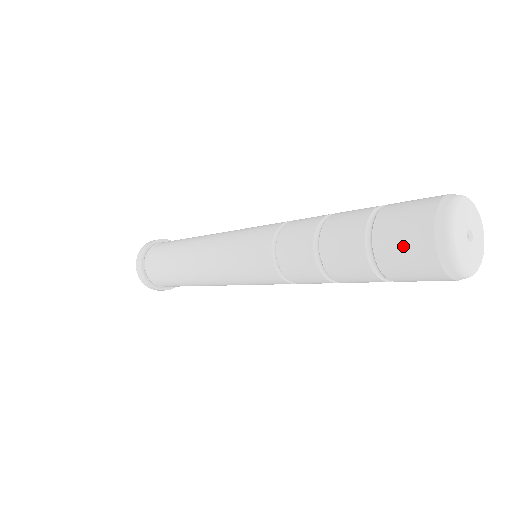
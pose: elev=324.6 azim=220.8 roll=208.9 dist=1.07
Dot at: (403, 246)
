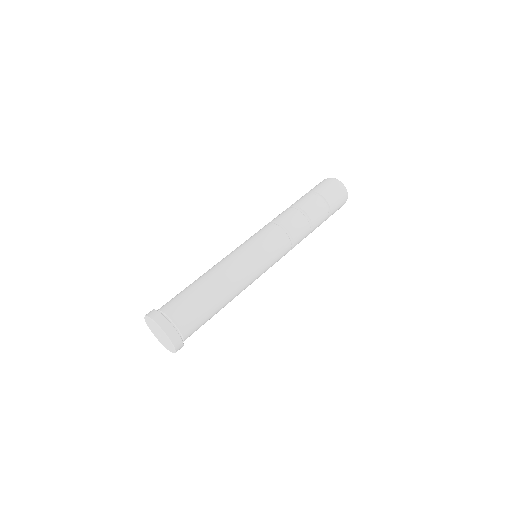
Dot at: (329, 187)
